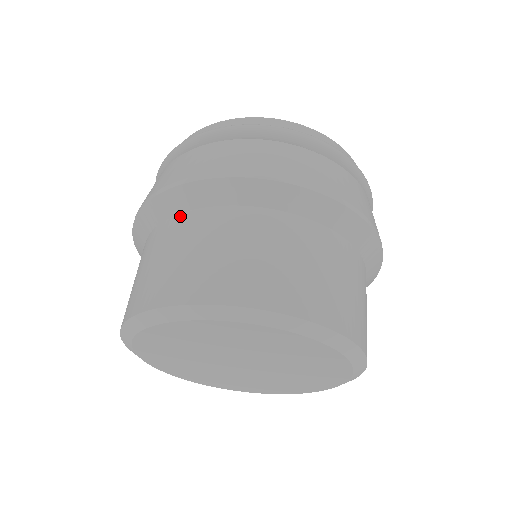
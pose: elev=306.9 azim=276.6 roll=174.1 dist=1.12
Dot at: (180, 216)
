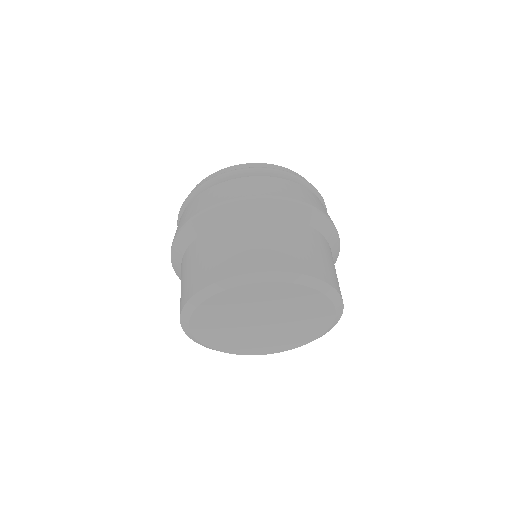
Dot at: (205, 233)
